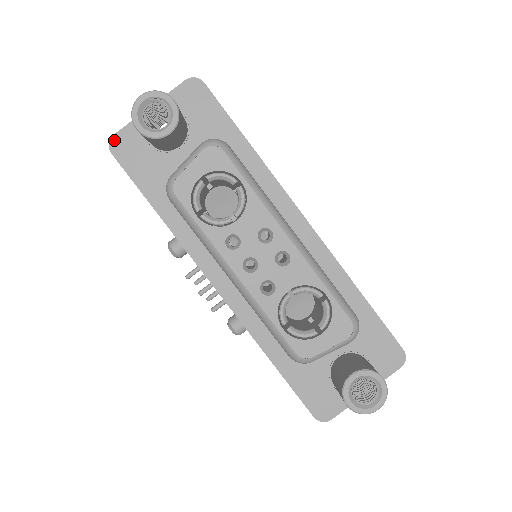
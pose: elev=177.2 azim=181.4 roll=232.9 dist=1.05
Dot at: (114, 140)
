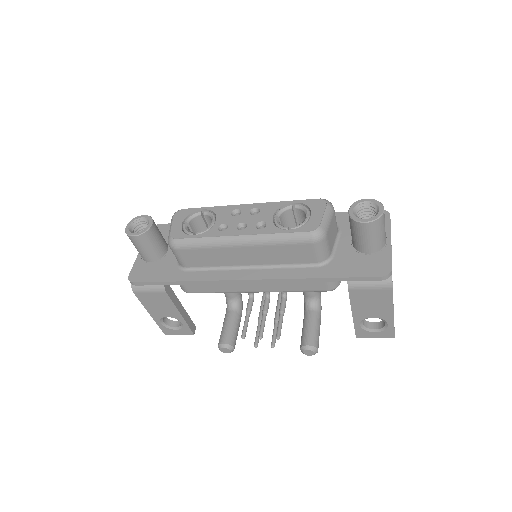
Dot at: (131, 277)
